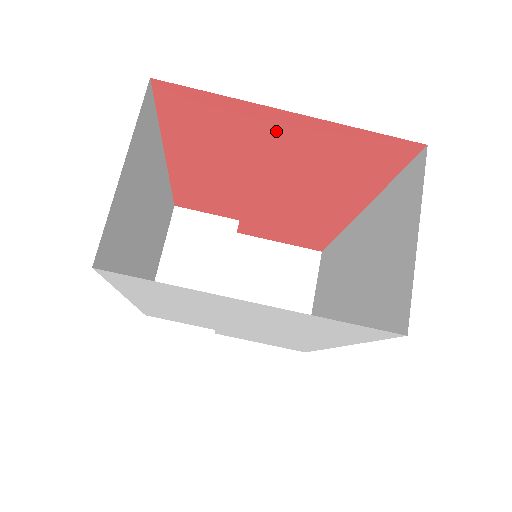
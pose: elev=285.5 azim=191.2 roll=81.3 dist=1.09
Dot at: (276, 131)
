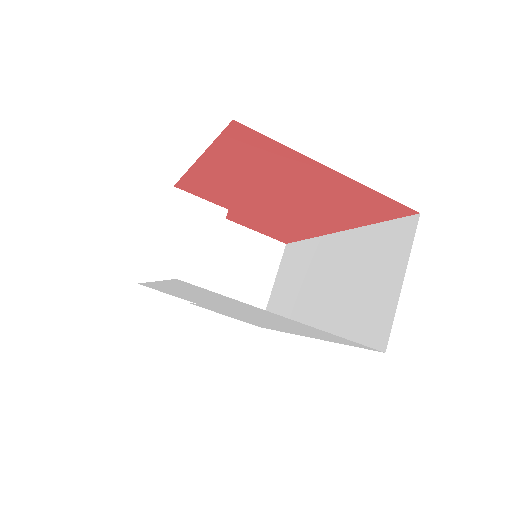
Dot at: (312, 175)
